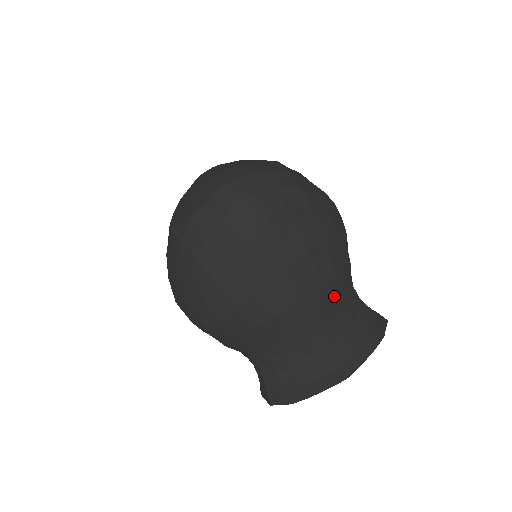
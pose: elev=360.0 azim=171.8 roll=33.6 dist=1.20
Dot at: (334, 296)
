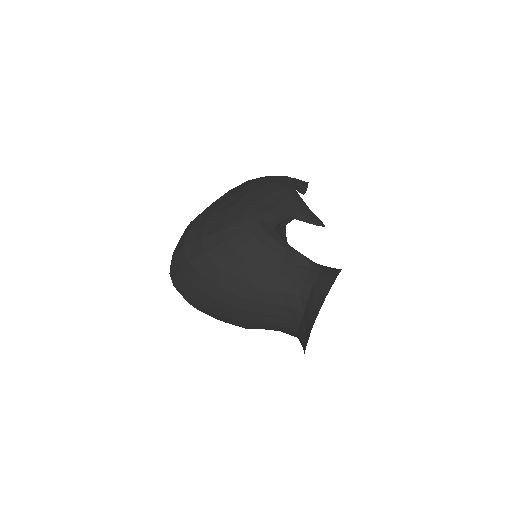
Dot at: (261, 306)
